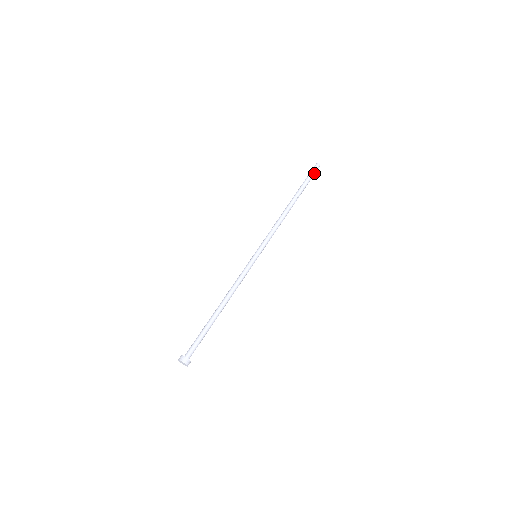
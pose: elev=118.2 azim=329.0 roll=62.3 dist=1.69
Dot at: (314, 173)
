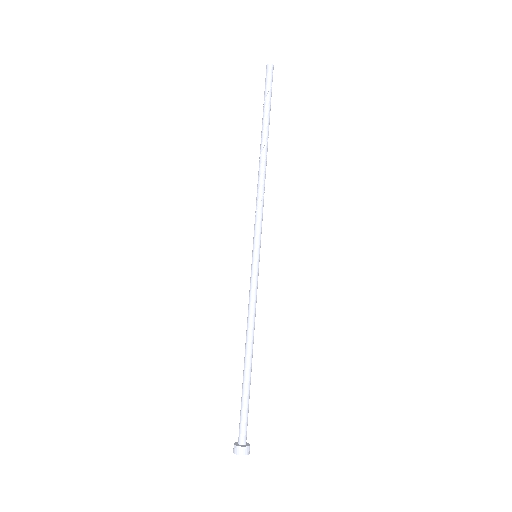
Dot at: occluded
